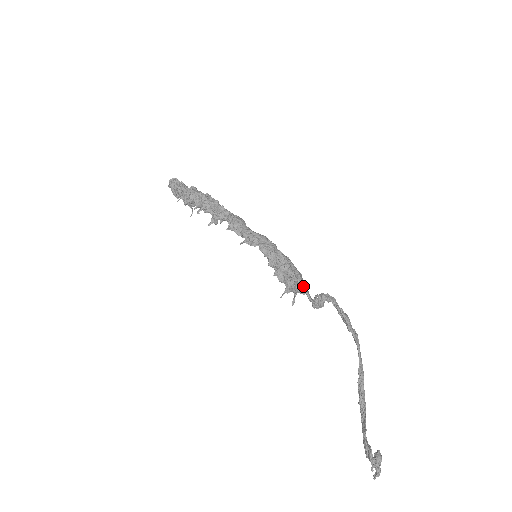
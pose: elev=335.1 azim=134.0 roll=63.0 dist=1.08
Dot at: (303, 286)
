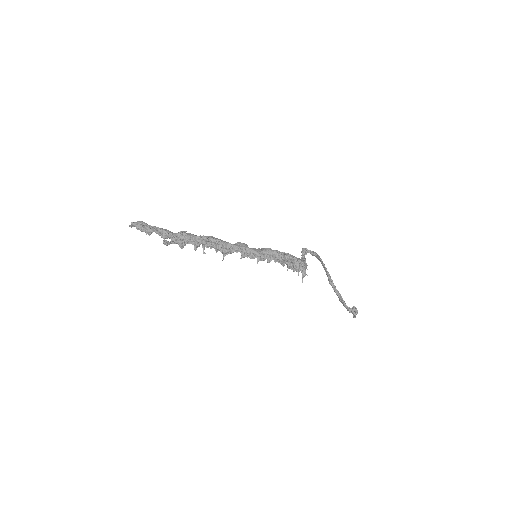
Dot at: occluded
